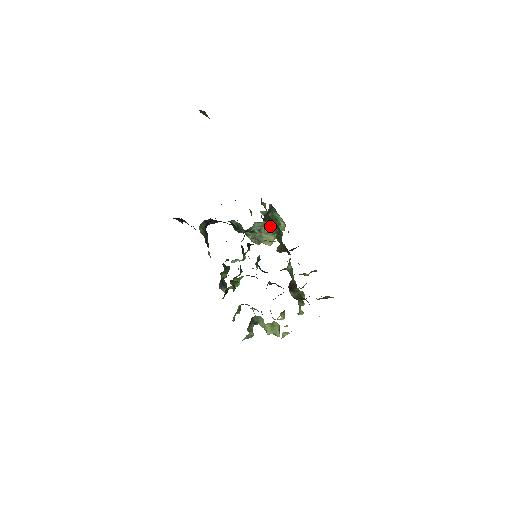
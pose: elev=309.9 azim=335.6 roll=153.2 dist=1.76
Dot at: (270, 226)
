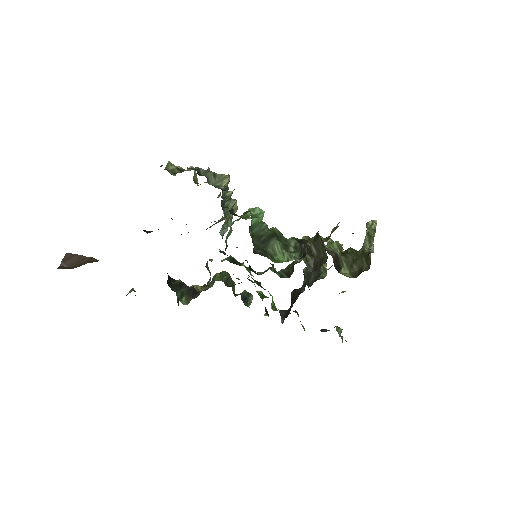
Dot at: (272, 252)
